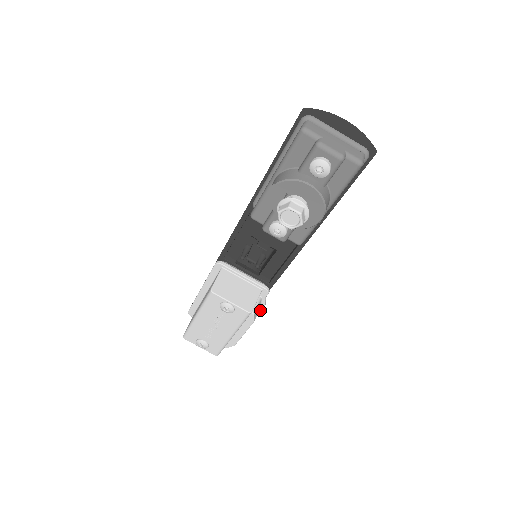
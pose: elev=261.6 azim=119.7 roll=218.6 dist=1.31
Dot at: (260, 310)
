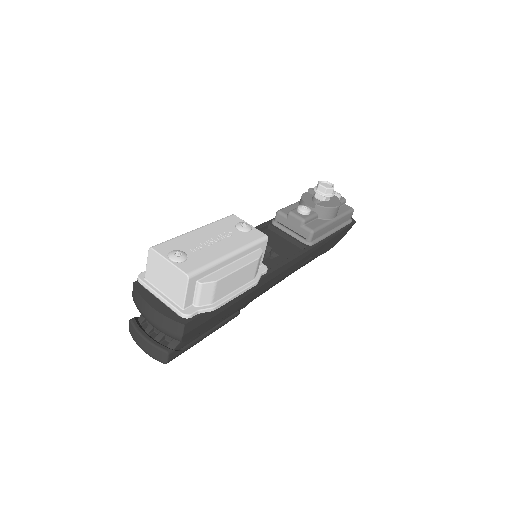
Dot at: (250, 284)
